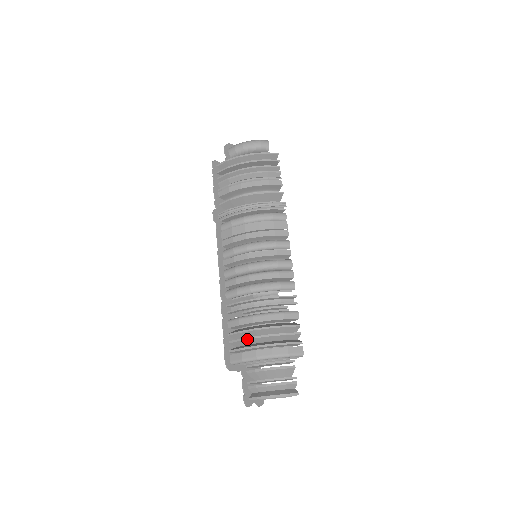
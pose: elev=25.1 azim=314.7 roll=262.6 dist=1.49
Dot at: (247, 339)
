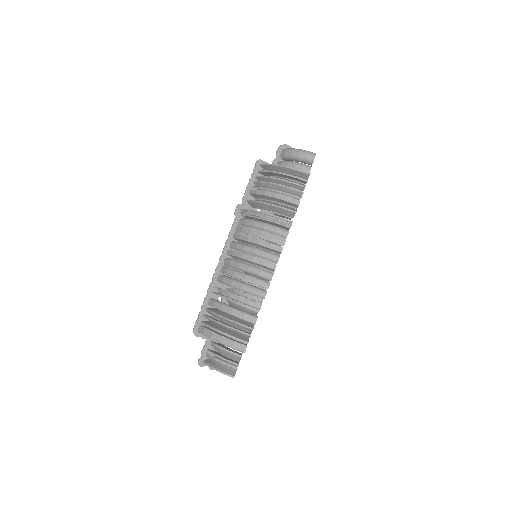
Dot at: (212, 320)
